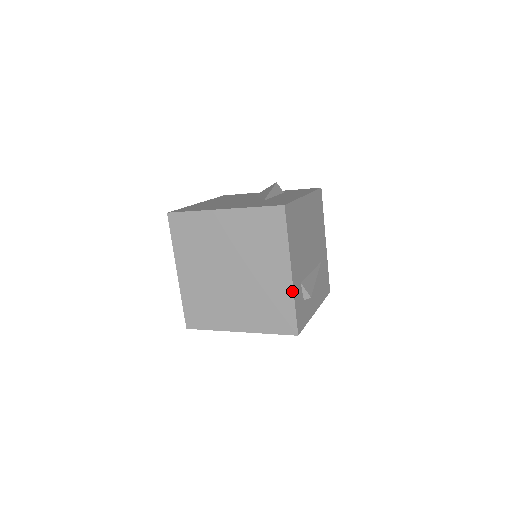
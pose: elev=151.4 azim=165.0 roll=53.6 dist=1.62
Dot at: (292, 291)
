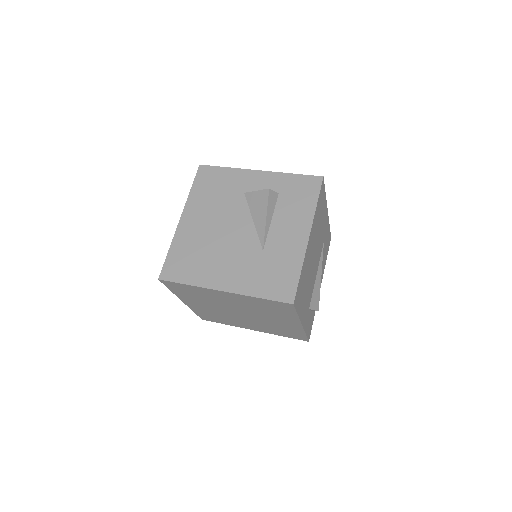
Dot at: (303, 330)
